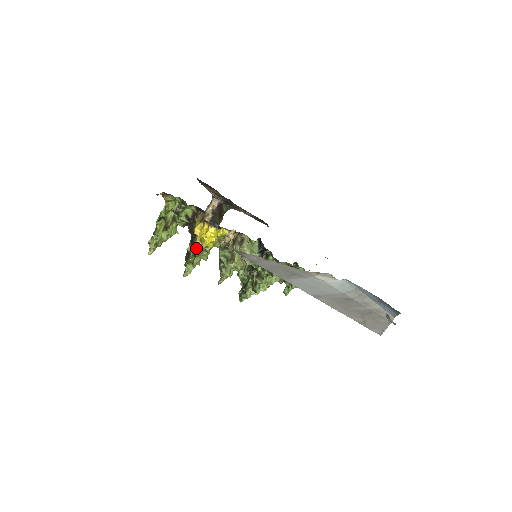
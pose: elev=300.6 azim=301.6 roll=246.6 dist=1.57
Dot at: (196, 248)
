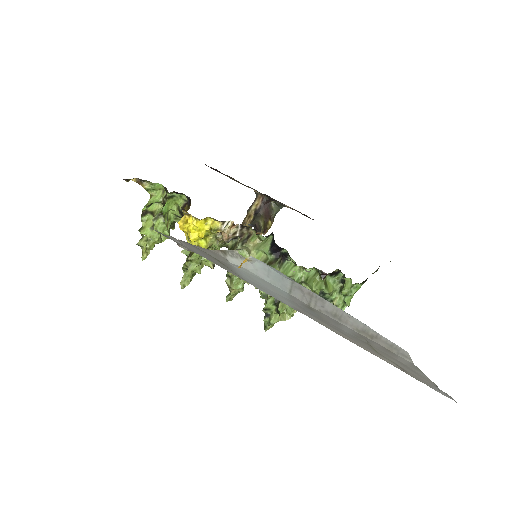
Dot at: occluded
